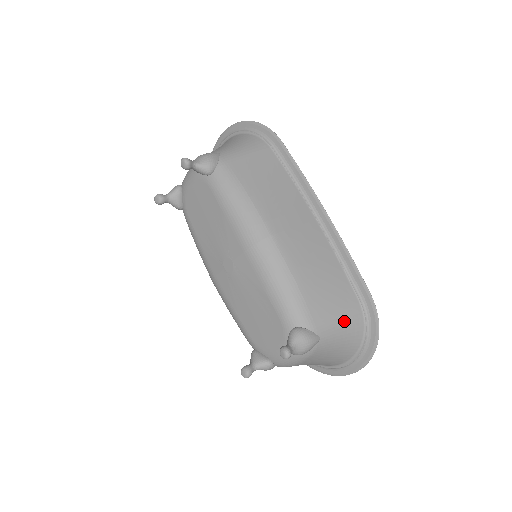
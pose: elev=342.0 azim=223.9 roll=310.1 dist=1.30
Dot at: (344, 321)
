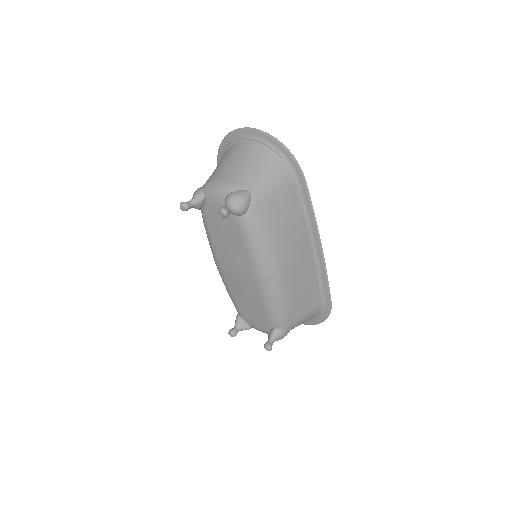
Dot at: (308, 317)
